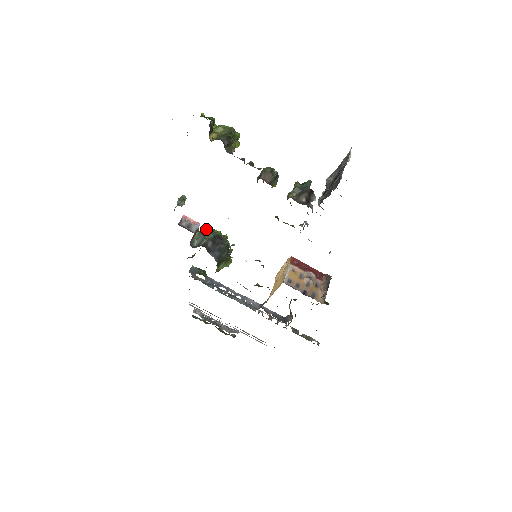
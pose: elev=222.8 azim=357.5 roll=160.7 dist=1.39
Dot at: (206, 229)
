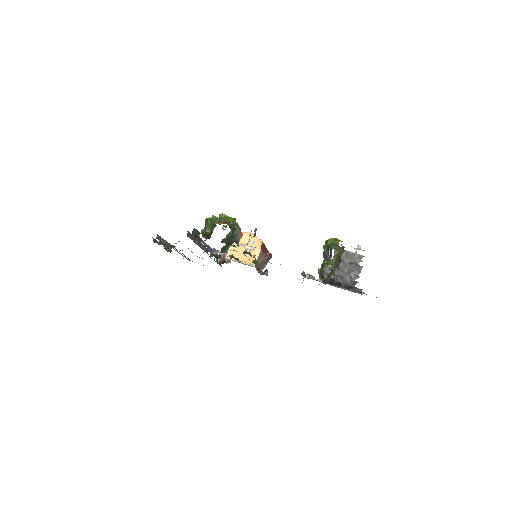
Dot at: (237, 229)
